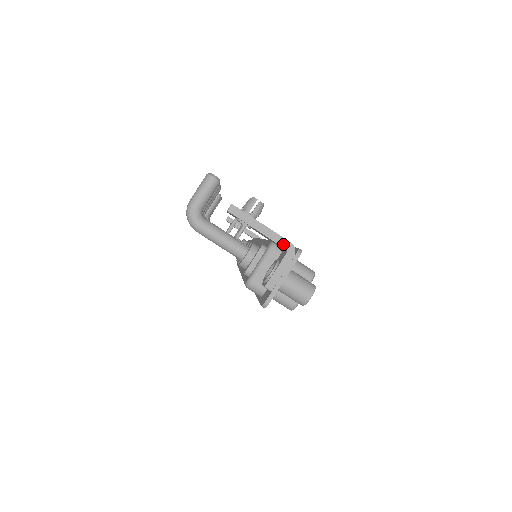
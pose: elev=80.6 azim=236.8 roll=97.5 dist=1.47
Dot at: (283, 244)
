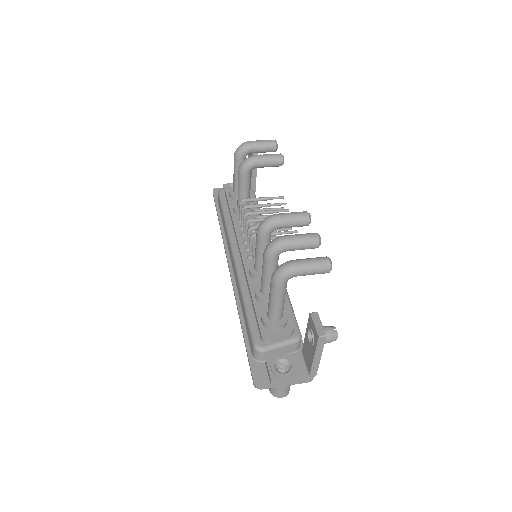
Dot at: (313, 372)
